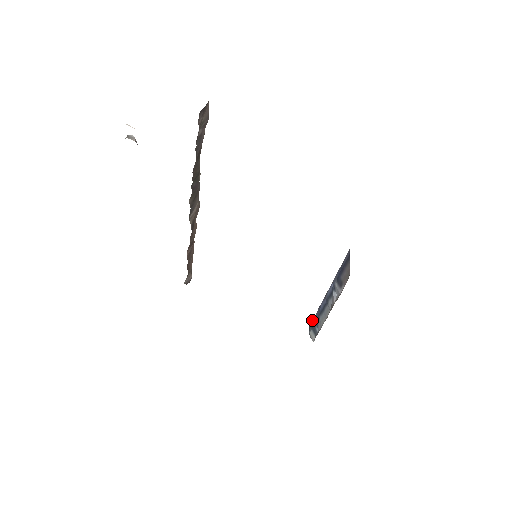
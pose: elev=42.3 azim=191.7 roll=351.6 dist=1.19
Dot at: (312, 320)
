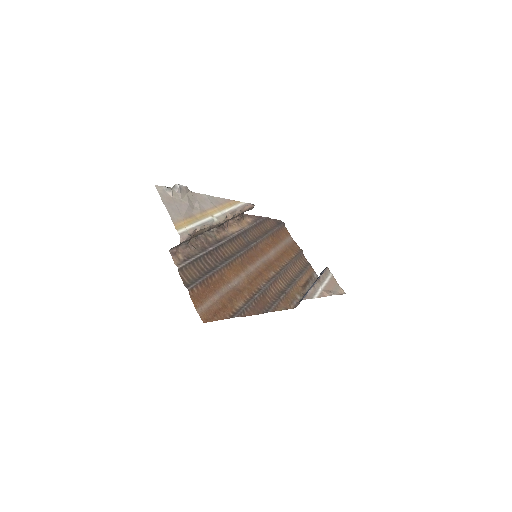
Dot at: (324, 270)
